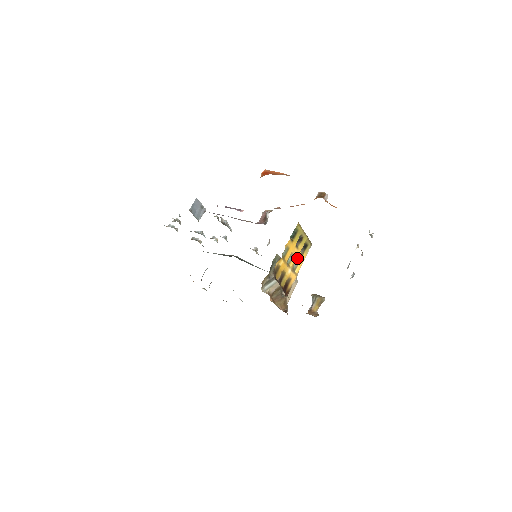
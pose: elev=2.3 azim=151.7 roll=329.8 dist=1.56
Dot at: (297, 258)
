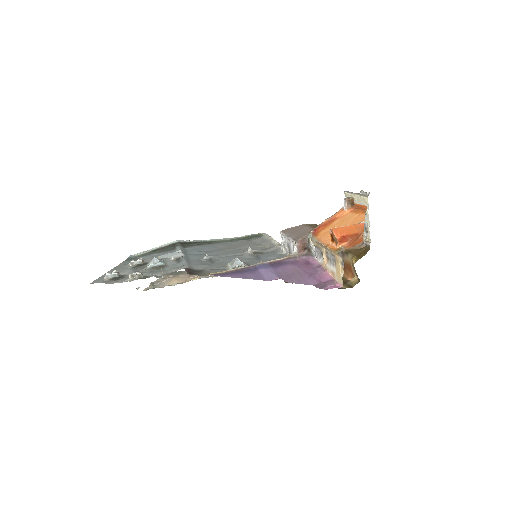
Dot at: occluded
